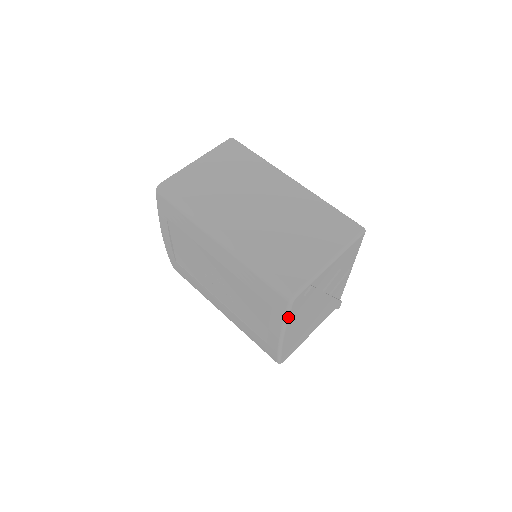
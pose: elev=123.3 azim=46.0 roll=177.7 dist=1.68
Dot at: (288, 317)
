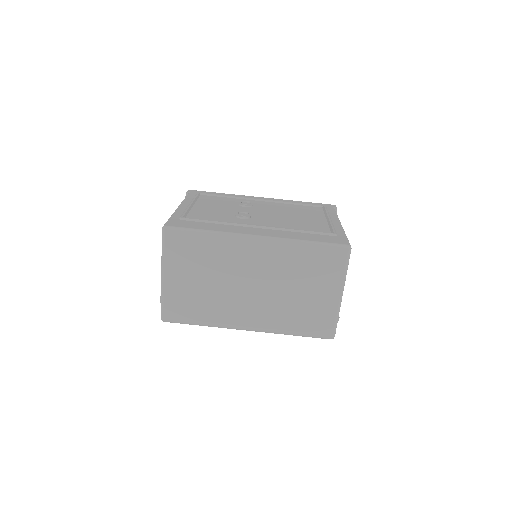
Dot at: occluded
